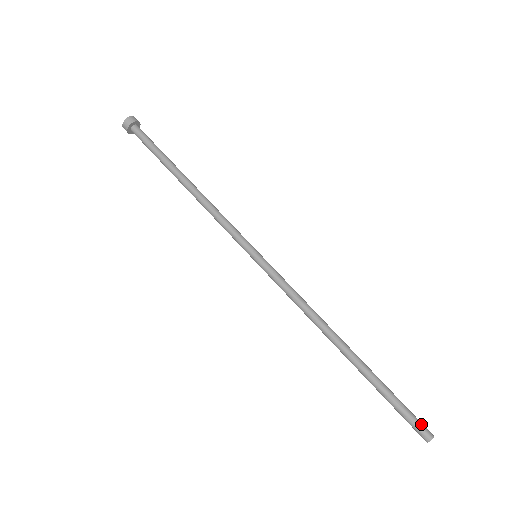
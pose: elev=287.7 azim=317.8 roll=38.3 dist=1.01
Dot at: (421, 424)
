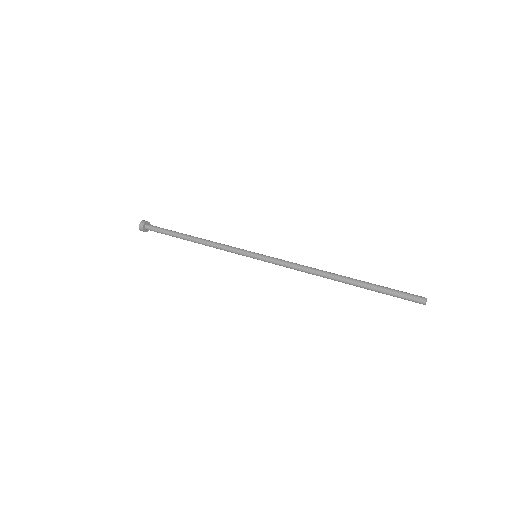
Dot at: (414, 295)
